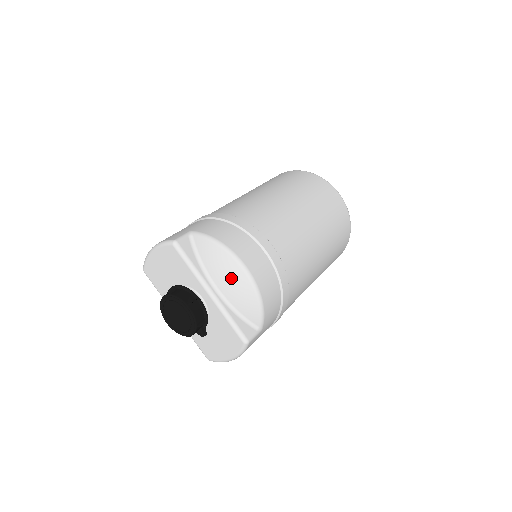
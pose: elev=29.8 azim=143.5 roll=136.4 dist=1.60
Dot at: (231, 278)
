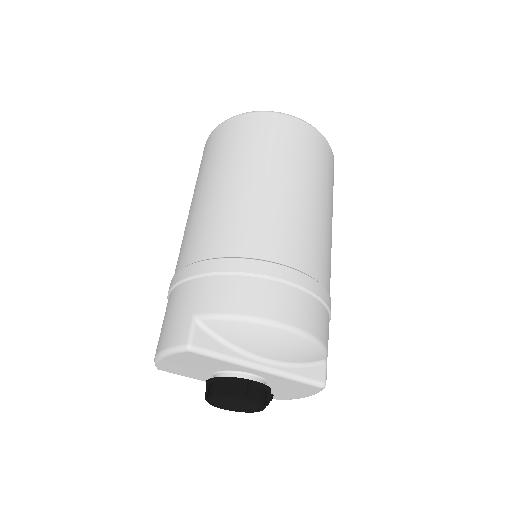
Dot at: (277, 344)
